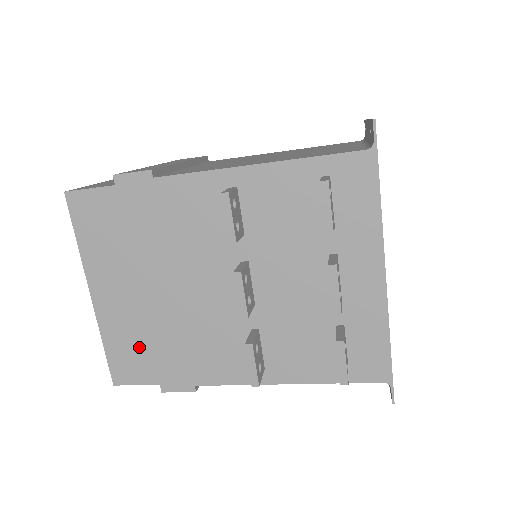
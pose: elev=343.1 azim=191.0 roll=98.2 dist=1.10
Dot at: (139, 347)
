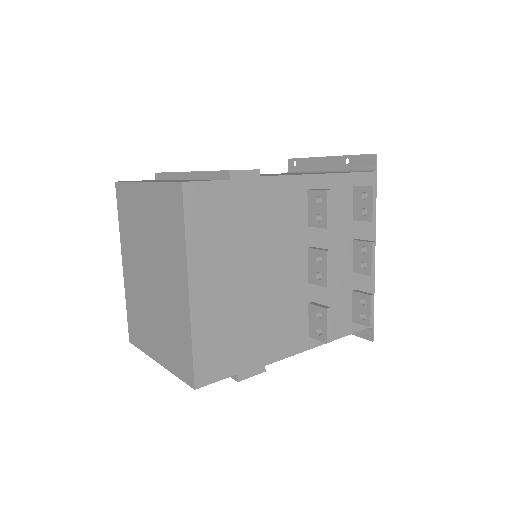
Dot at: (226, 339)
